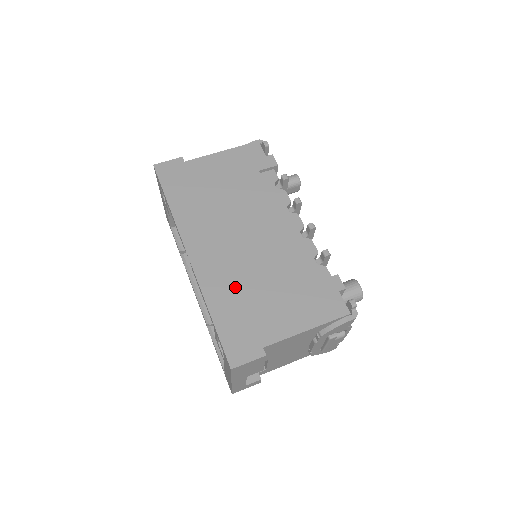
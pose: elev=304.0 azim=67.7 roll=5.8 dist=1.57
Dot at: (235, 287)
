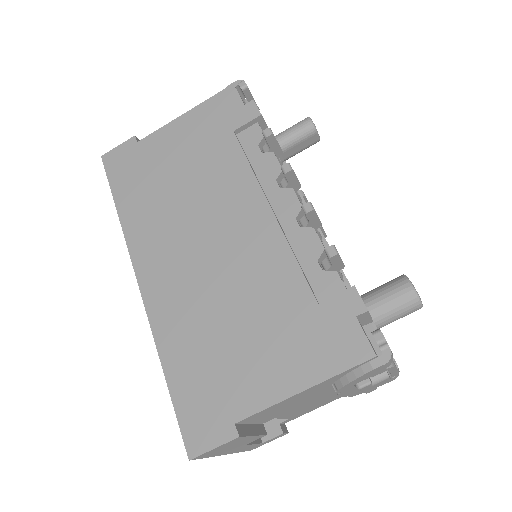
Dot at: (197, 325)
